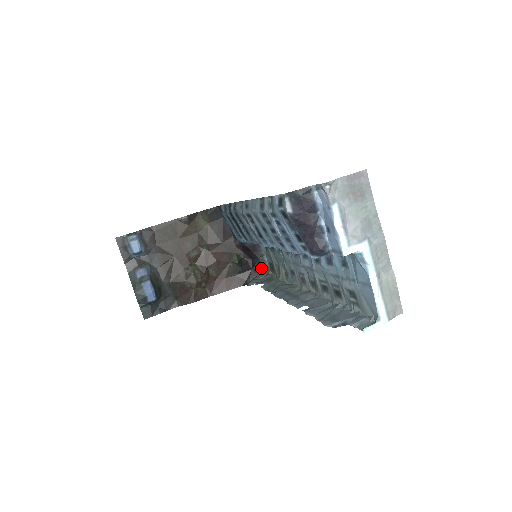
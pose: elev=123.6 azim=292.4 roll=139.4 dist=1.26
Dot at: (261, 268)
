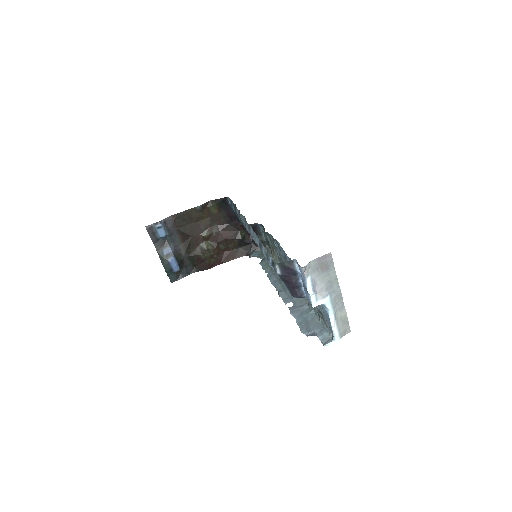
Dot at: occluded
